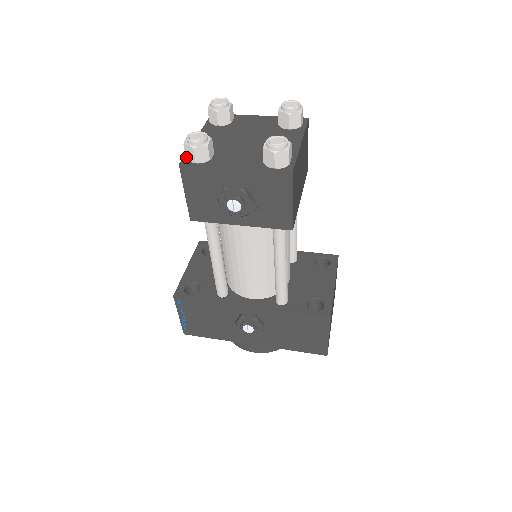
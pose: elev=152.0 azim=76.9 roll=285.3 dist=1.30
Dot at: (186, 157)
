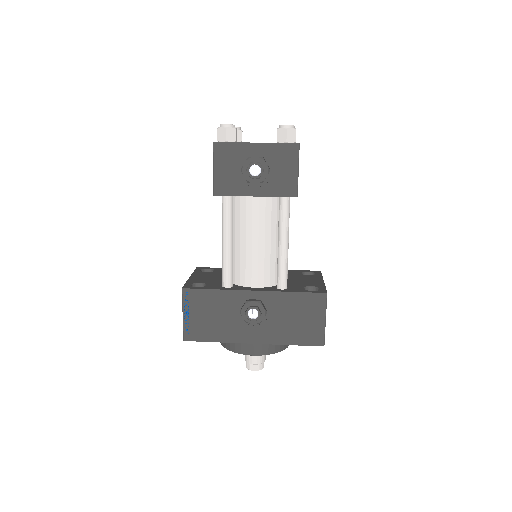
Dot at: (218, 139)
